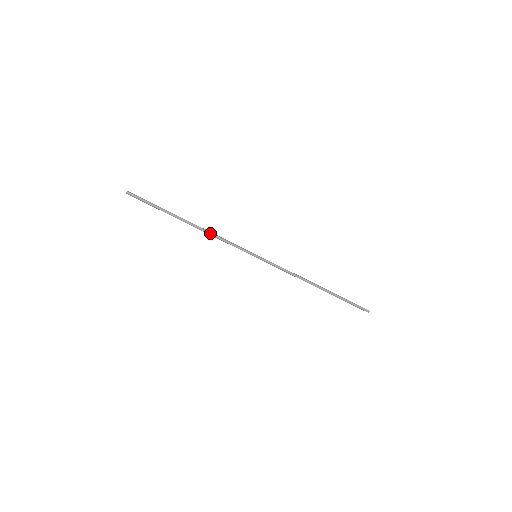
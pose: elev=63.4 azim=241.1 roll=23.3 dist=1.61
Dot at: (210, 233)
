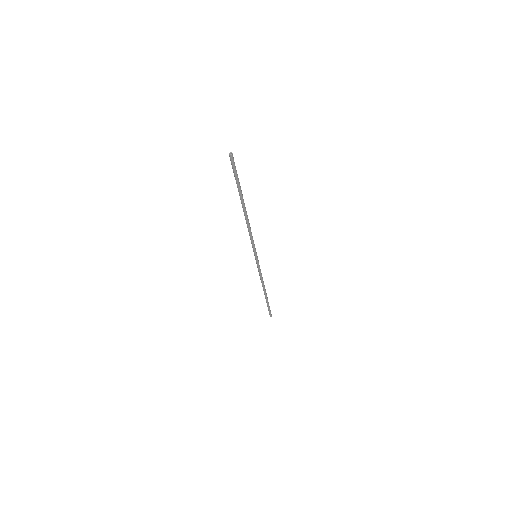
Dot at: (249, 225)
